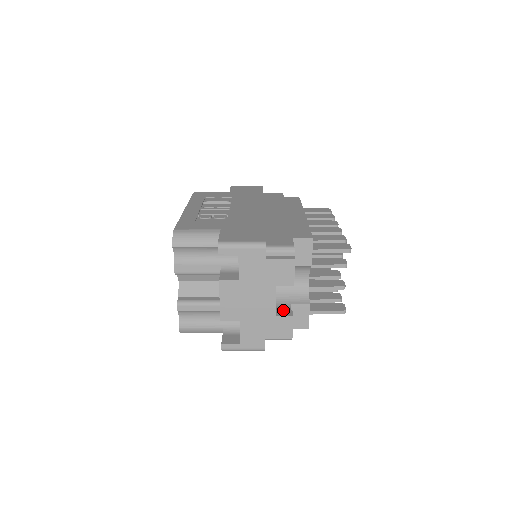
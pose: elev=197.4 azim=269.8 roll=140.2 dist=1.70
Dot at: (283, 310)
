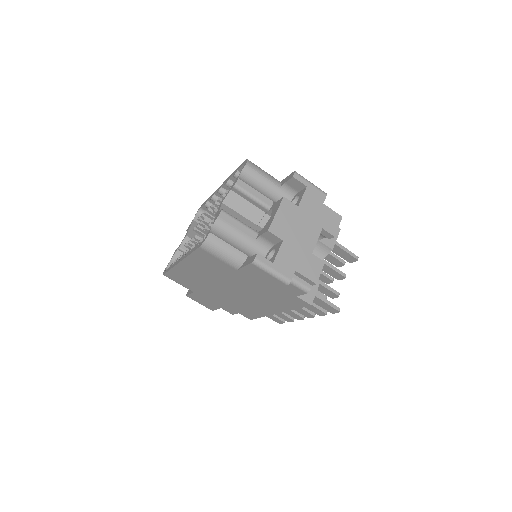
Dot at: occluded
